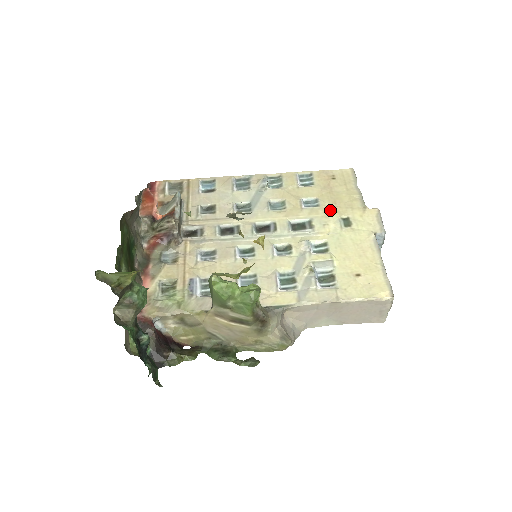
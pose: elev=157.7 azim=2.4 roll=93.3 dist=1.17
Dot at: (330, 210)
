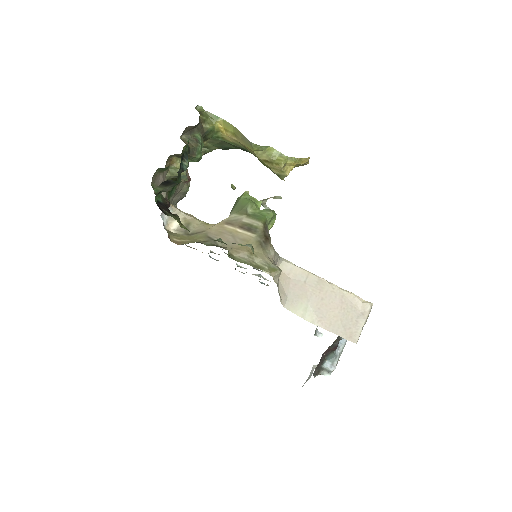
Dot at: occluded
